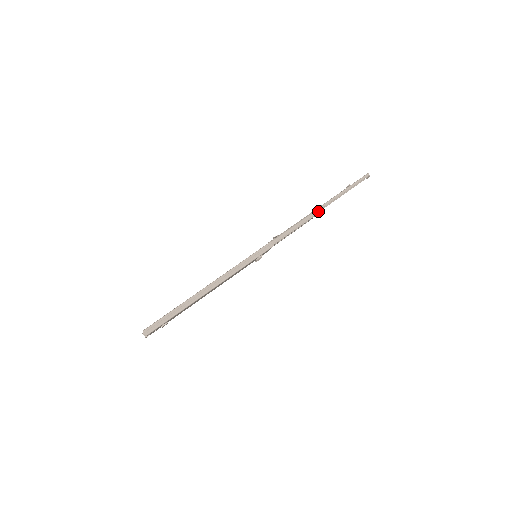
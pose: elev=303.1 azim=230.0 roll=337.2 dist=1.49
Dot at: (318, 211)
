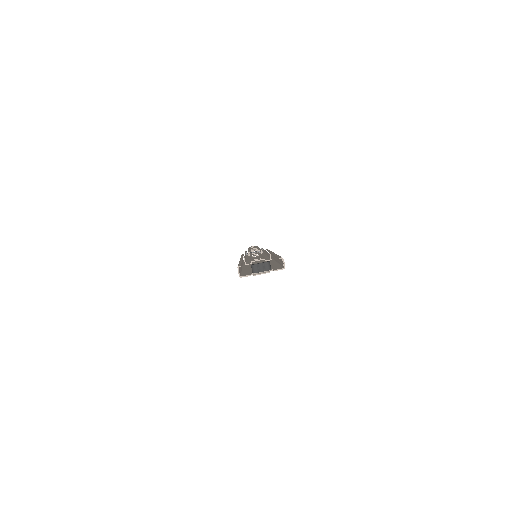
Dot at: occluded
